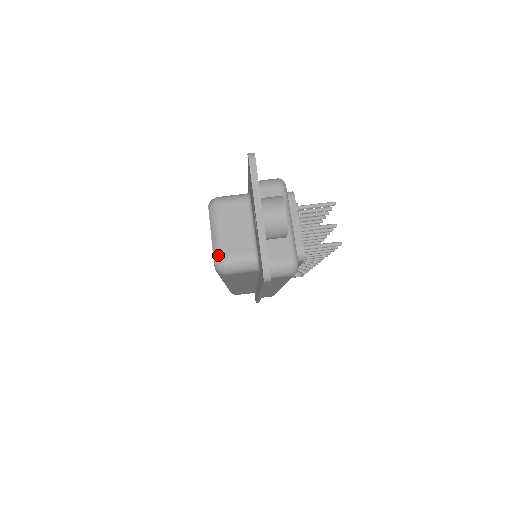
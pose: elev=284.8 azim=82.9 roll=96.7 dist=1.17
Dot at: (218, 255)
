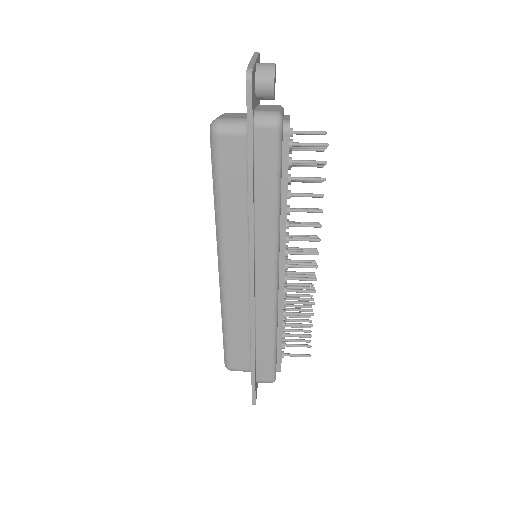
Dot at: (215, 119)
